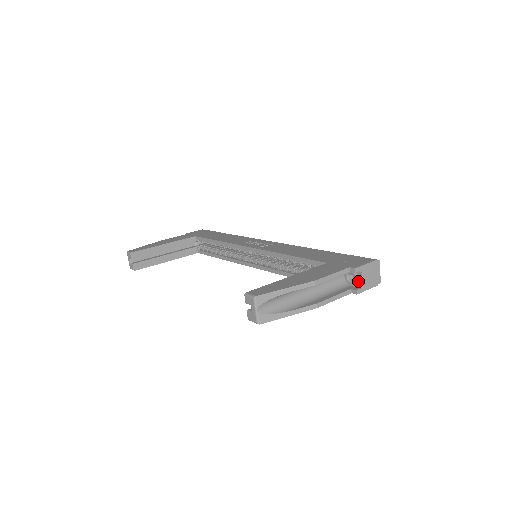
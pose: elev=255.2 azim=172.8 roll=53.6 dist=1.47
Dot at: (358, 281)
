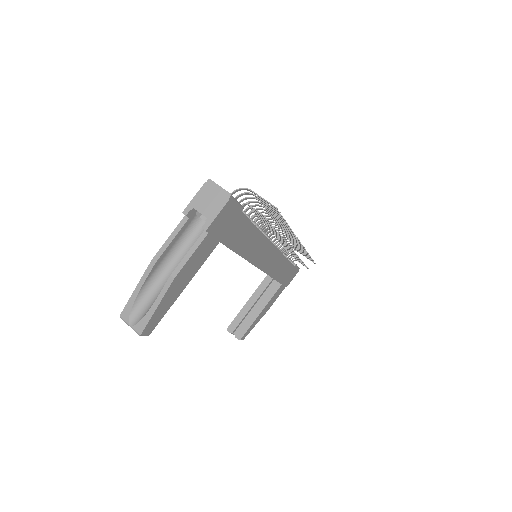
Dot at: (205, 217)
